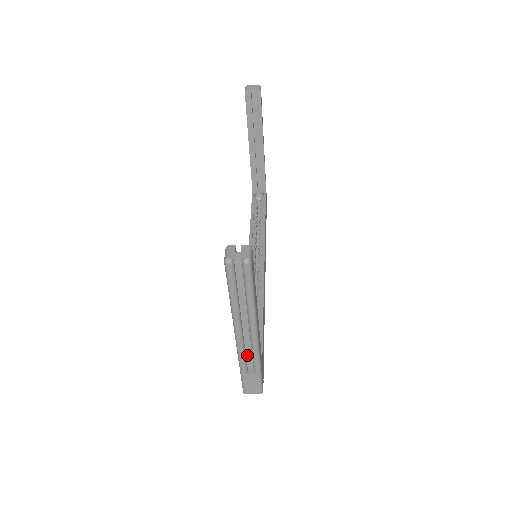
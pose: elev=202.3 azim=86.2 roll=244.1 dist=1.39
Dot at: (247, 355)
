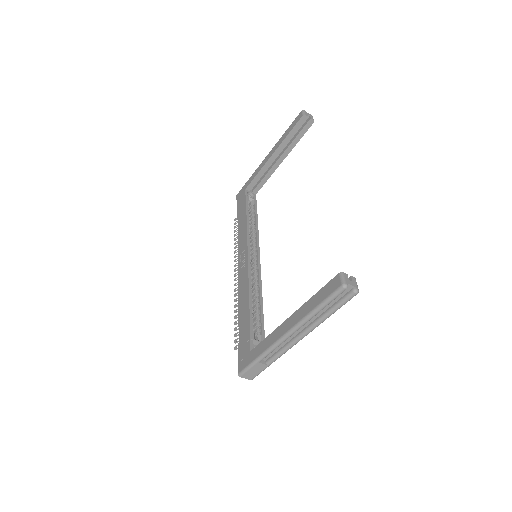
Dot at: occluded
